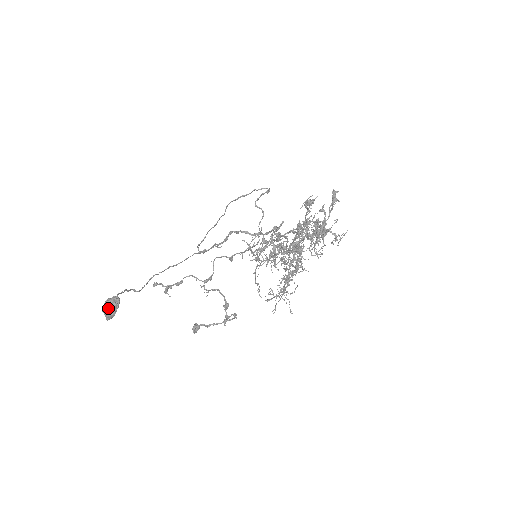
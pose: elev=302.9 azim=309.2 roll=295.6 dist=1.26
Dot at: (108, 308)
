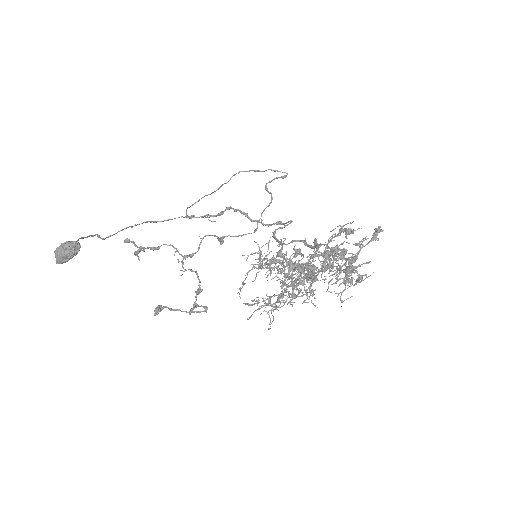
Dot at: (63, 252)
